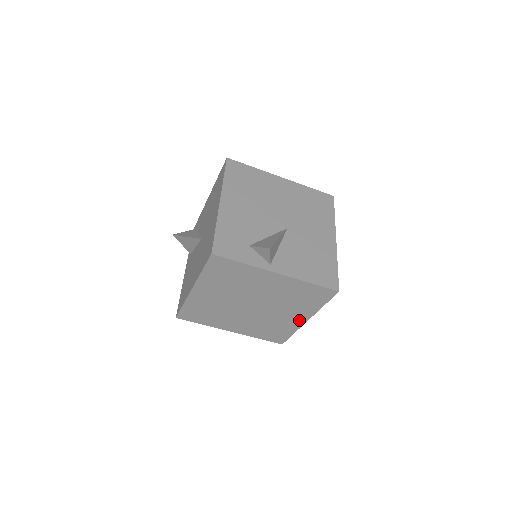
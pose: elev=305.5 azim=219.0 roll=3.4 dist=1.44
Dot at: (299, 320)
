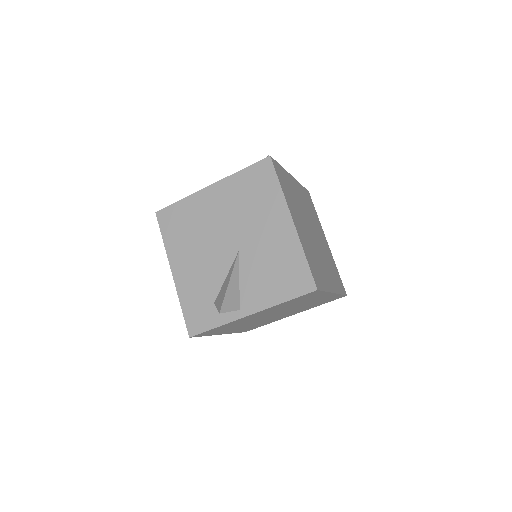
Dot at: (327, 296)
